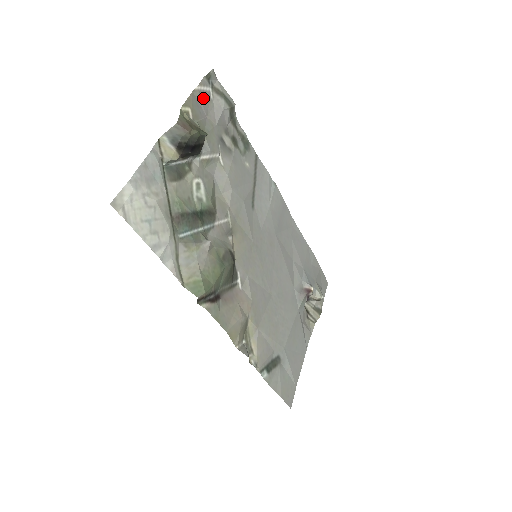
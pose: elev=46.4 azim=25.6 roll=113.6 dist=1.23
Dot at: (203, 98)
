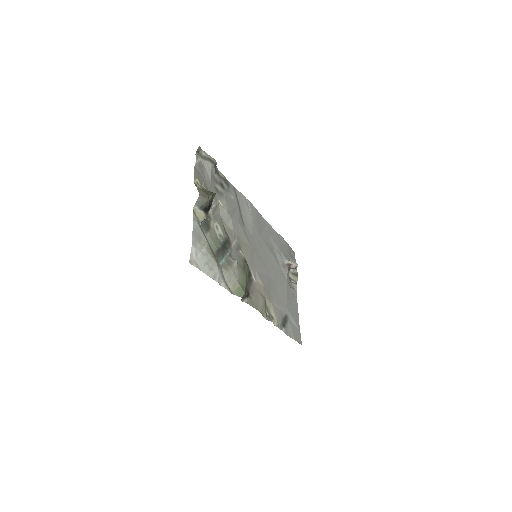
Dot at: (200, 167)
